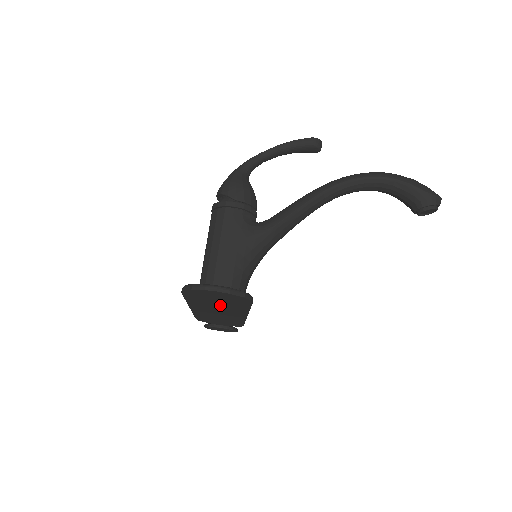
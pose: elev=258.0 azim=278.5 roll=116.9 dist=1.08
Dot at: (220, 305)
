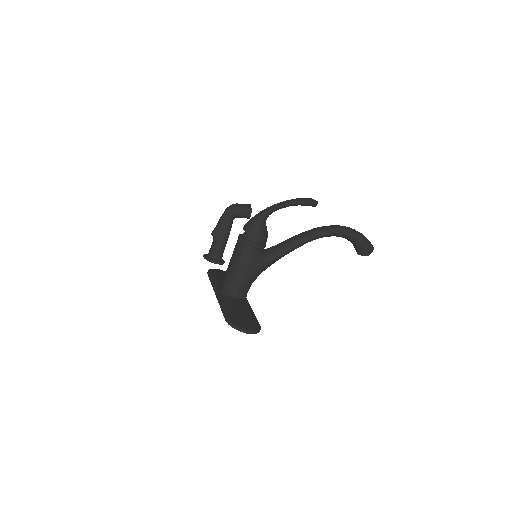
Dot at: occluded
